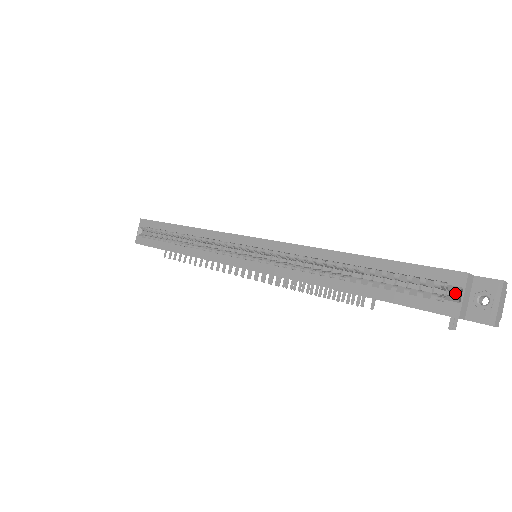
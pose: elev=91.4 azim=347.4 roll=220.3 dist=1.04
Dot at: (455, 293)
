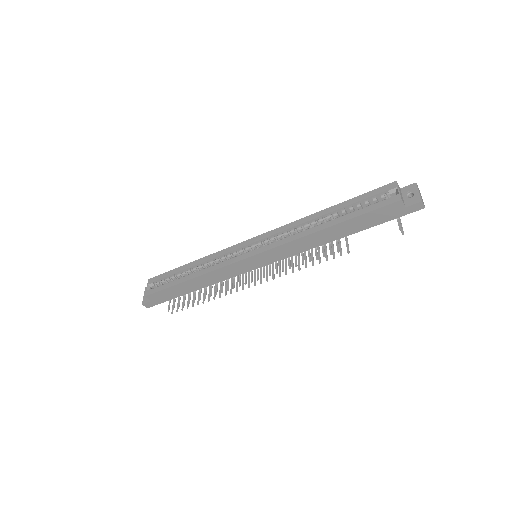
Dot at: occluded
